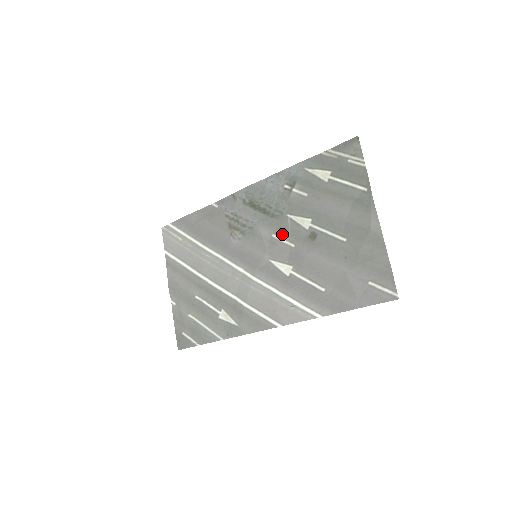
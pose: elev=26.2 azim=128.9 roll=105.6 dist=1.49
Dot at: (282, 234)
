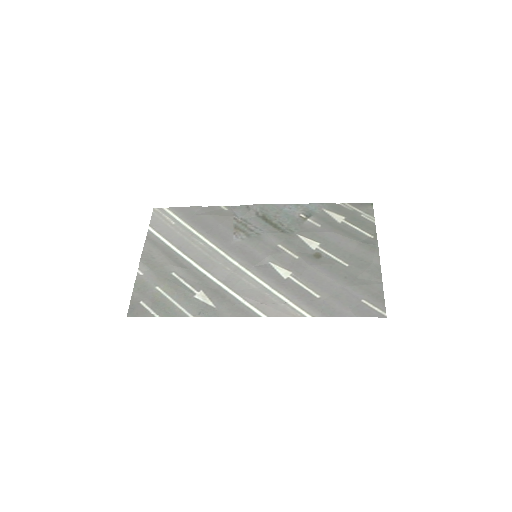
Dot at: (288, 246)
